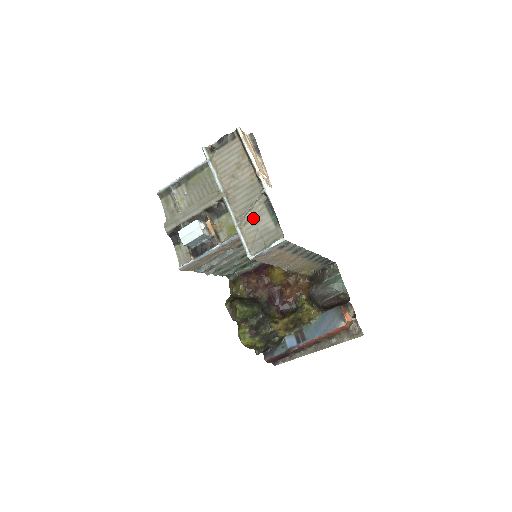
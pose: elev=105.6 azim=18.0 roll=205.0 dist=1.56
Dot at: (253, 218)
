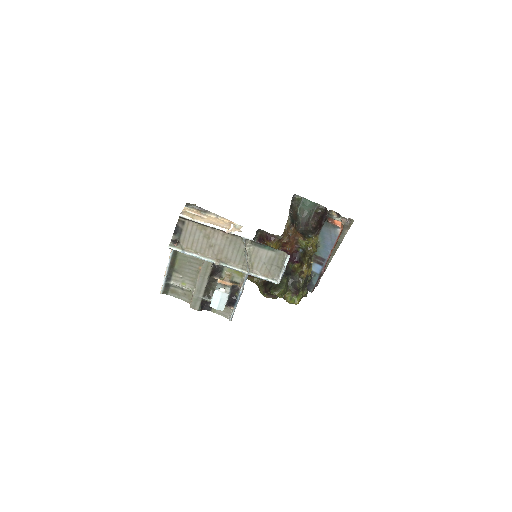
Dot at: (254, 259)
